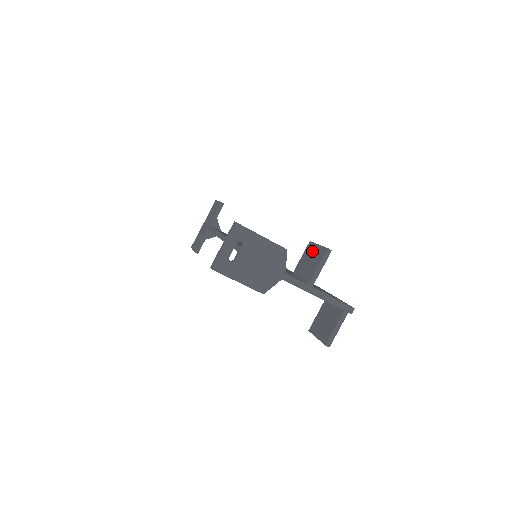
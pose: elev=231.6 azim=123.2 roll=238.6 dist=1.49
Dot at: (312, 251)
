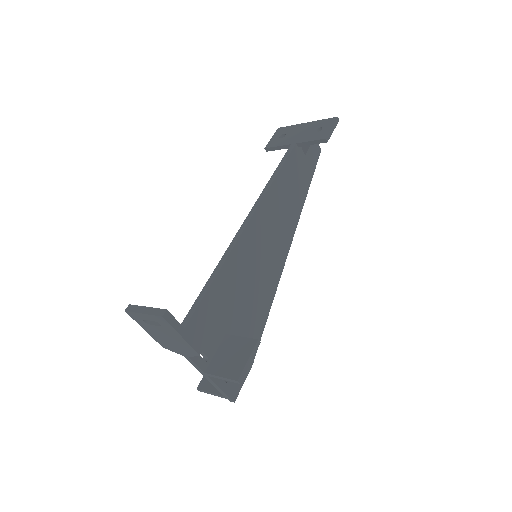
Dot at: (242, 353)
